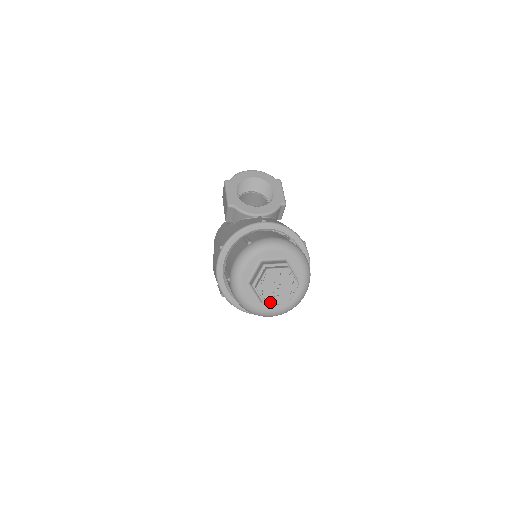
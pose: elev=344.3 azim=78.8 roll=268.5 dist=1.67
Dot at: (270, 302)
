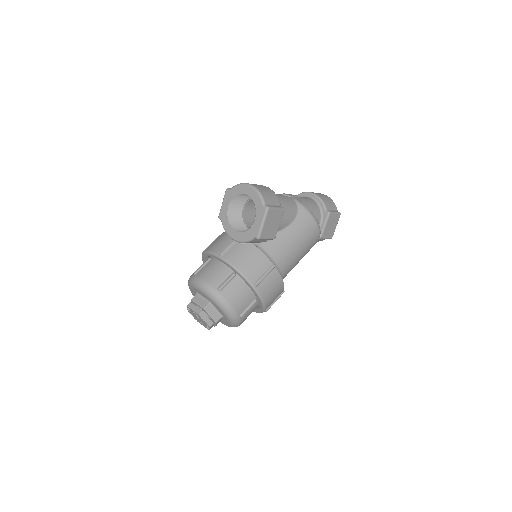
Dot at: (199, 322)
